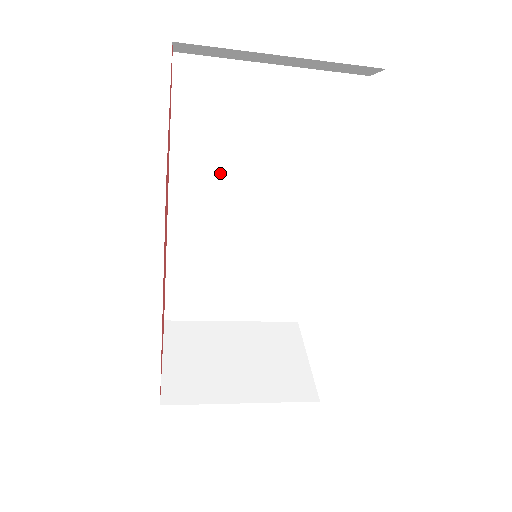
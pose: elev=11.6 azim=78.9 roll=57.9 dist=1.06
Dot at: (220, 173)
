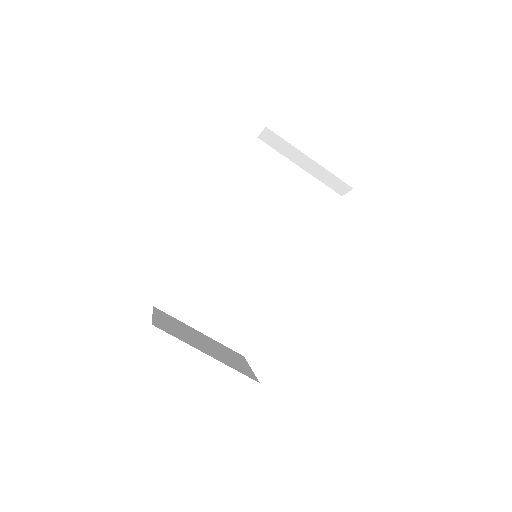
Dot at: (248, 211)
